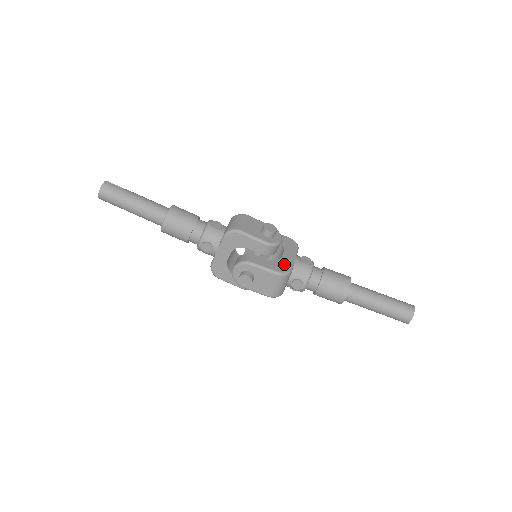
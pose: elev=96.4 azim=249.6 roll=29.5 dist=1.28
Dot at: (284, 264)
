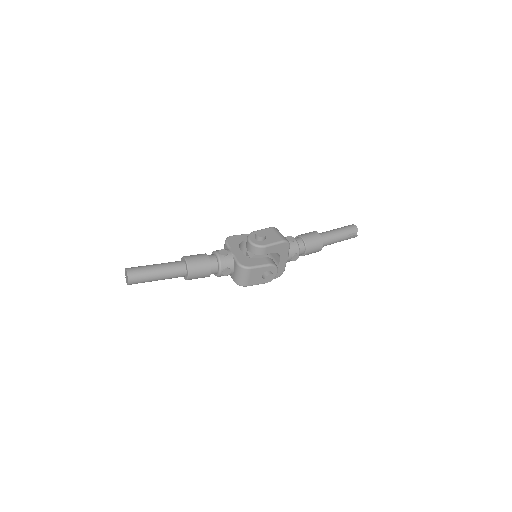
Dot at: occluded
